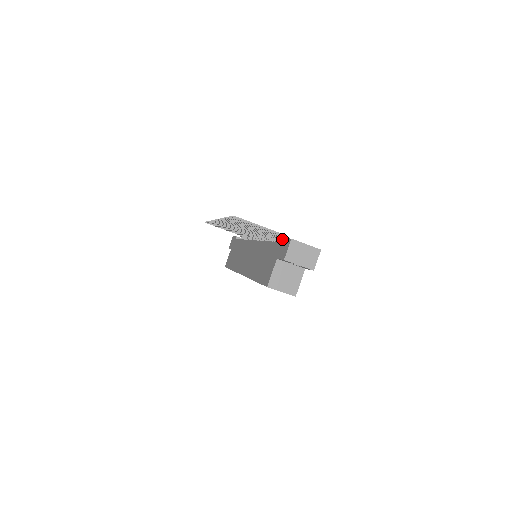
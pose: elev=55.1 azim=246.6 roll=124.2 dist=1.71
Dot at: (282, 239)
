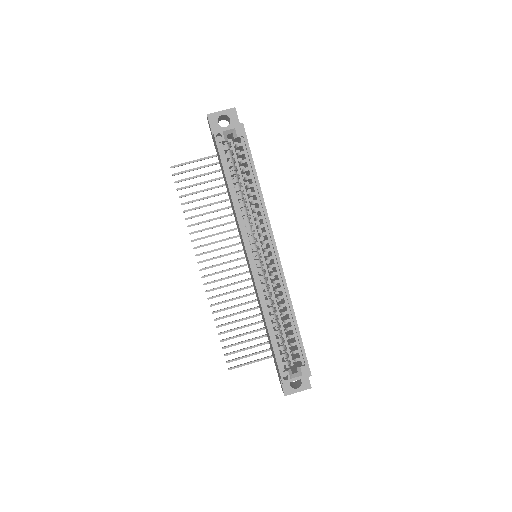
Dot at: occluded
